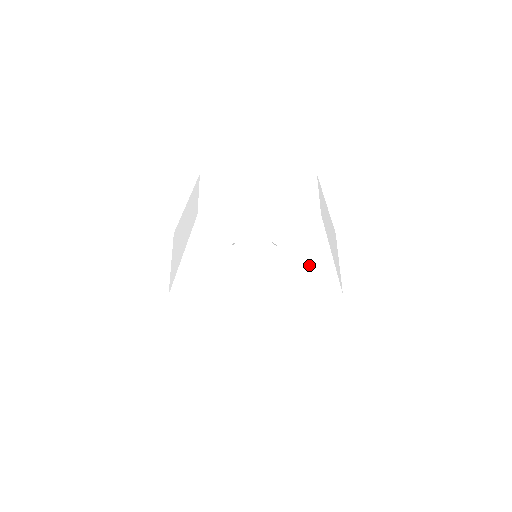
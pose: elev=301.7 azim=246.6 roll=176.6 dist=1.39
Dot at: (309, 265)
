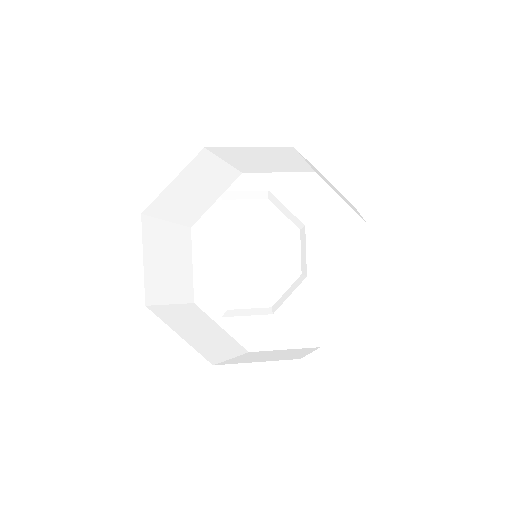
Dot at: occluded
